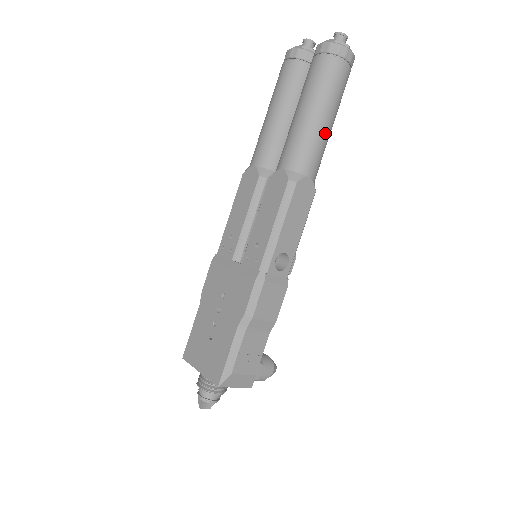
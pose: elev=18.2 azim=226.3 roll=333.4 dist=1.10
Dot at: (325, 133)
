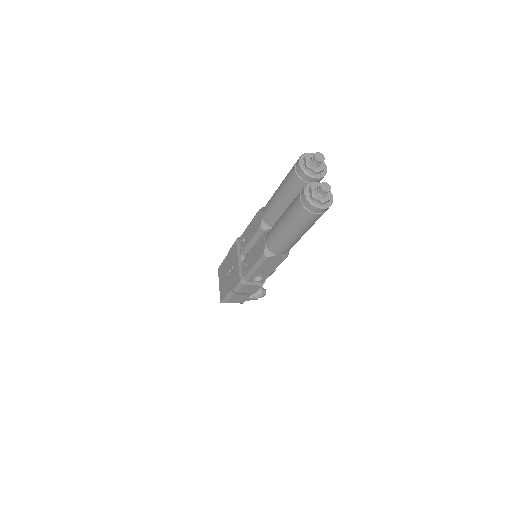
Dot at: (294, 240)
